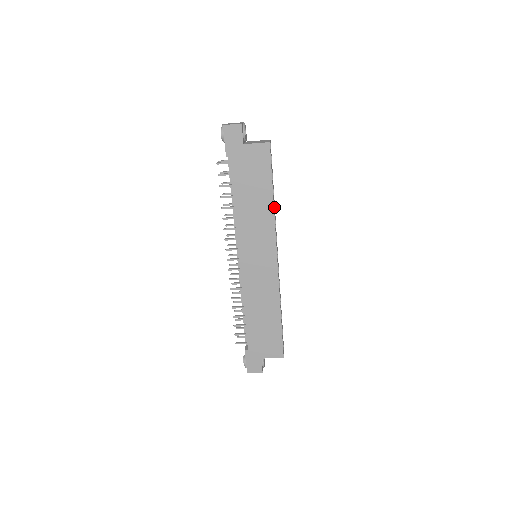
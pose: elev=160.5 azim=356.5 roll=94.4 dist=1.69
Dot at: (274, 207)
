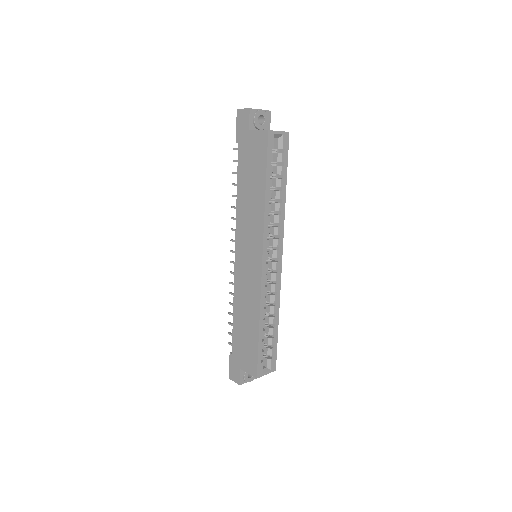
Dot at: (279, 207)
